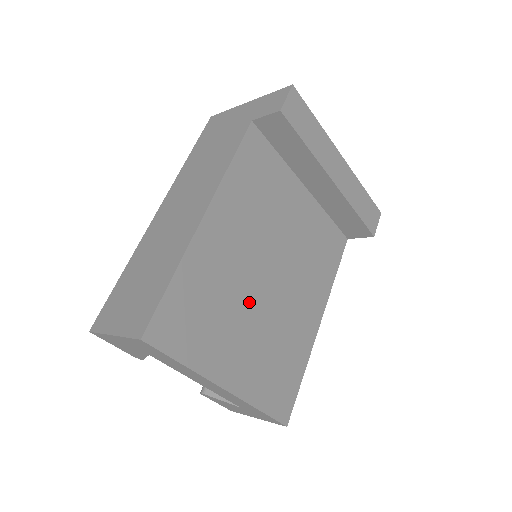
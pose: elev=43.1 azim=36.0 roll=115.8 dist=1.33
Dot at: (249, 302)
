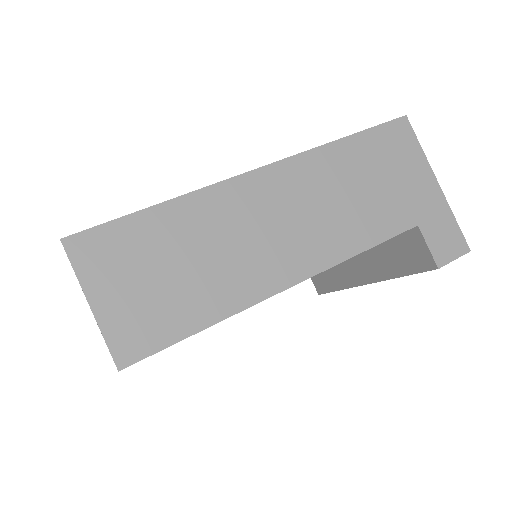
Dot at: occluded
